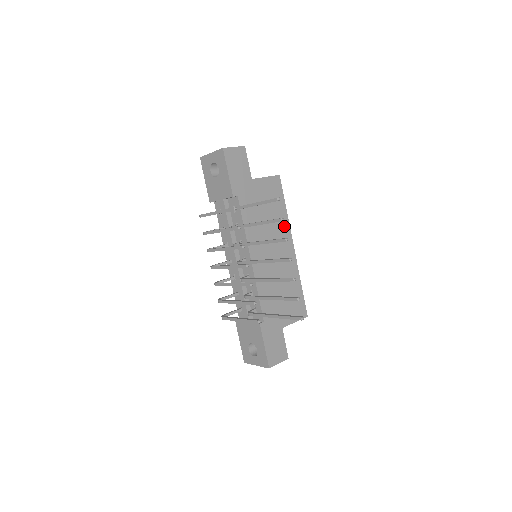
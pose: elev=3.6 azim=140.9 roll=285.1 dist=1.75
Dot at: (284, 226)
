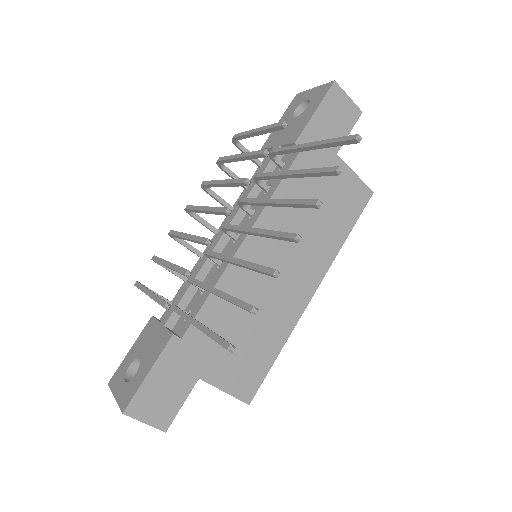
Dot at: (325, 254)
